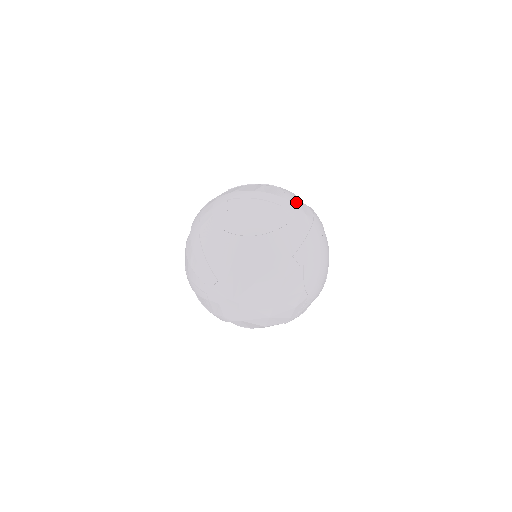
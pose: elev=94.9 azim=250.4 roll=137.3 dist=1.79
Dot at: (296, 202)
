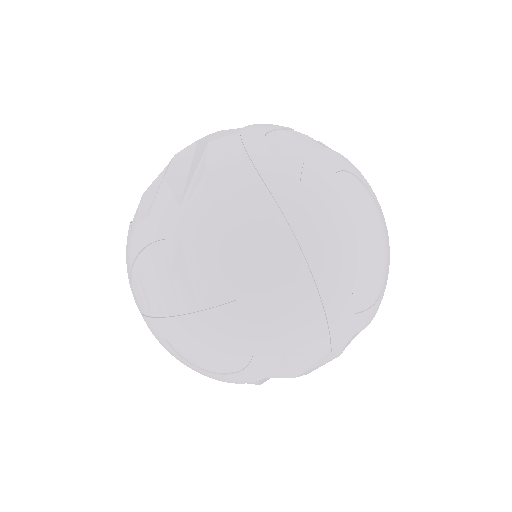
Dot at: (256, 281)
